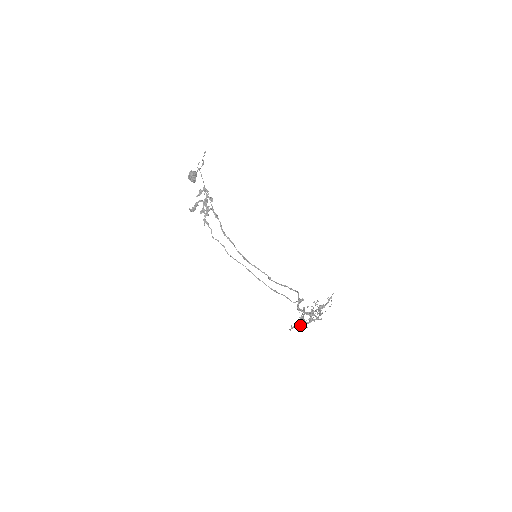
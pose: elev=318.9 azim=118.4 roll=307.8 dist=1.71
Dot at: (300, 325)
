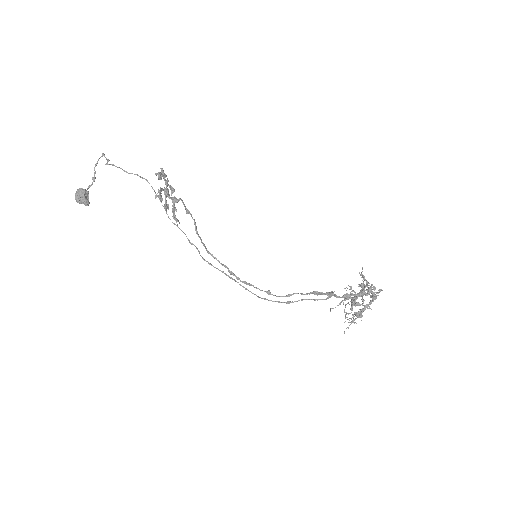
Dot at: (363, 310)
